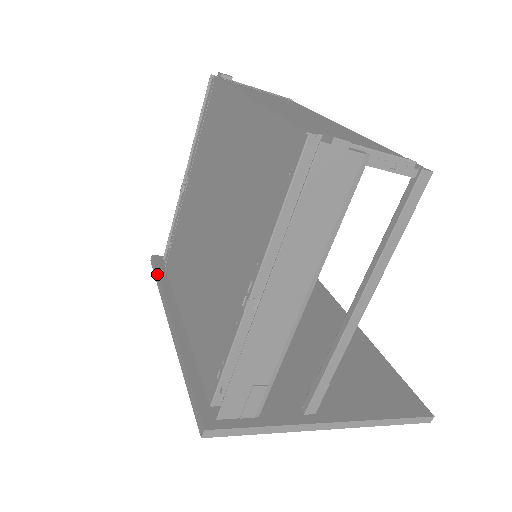
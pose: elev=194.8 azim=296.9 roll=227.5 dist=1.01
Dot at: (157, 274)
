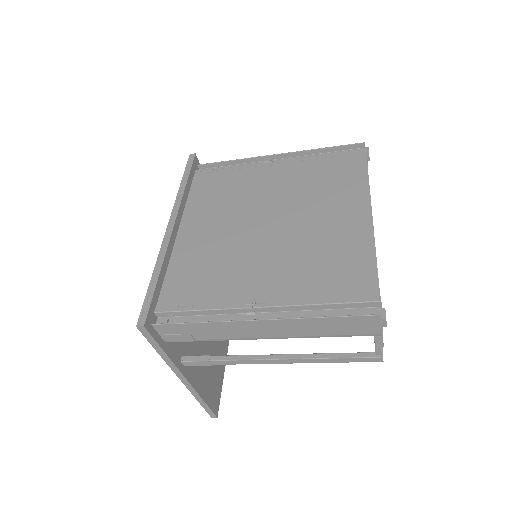
Dot at: (189, 175)
